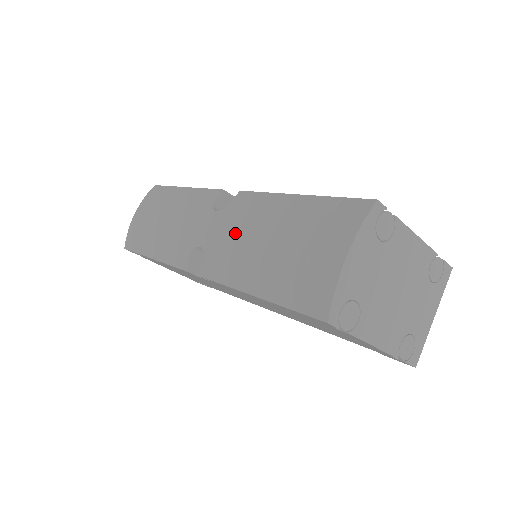
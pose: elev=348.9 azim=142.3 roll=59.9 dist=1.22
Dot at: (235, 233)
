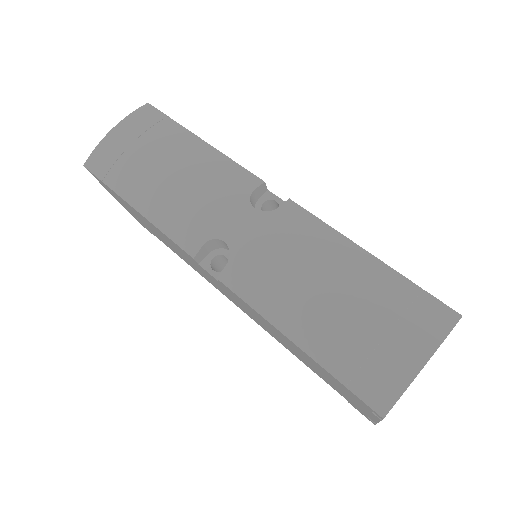
Dot at: (283, 256)
